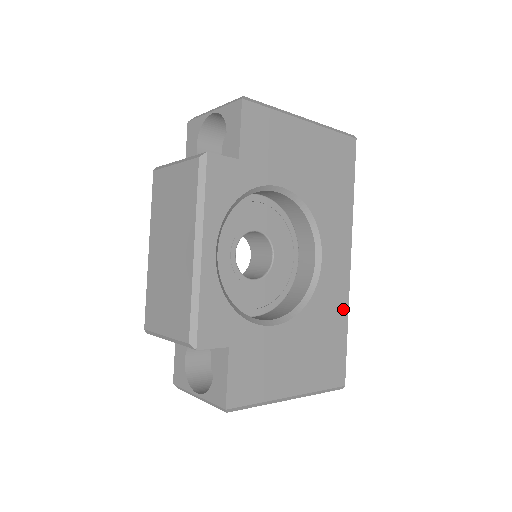
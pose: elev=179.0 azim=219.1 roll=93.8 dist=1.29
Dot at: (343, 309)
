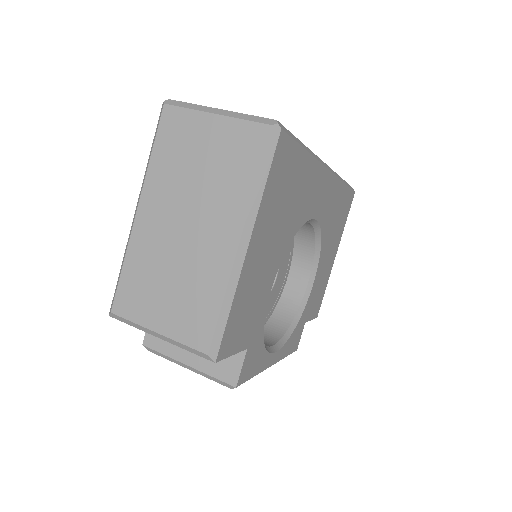
Dot at: (338, 189)
